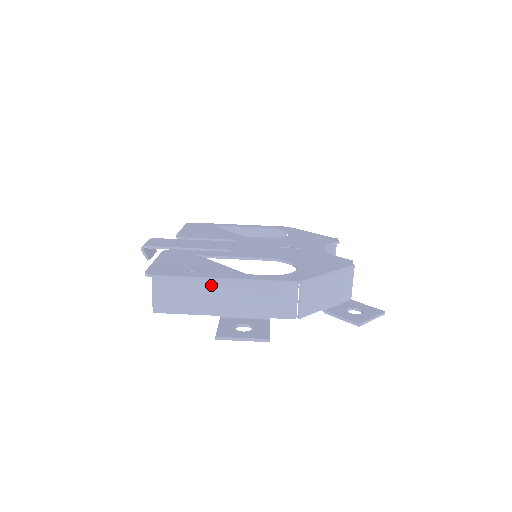
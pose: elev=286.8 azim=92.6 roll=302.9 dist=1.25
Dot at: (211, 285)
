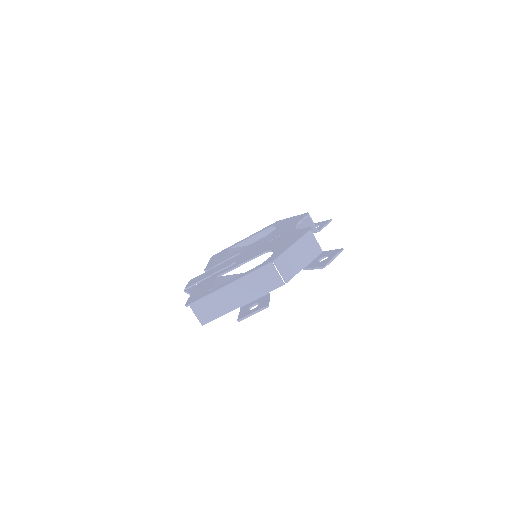
Dot at: (224, 292)
